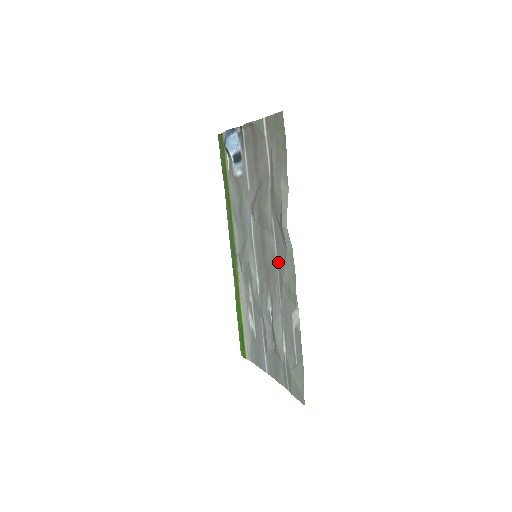
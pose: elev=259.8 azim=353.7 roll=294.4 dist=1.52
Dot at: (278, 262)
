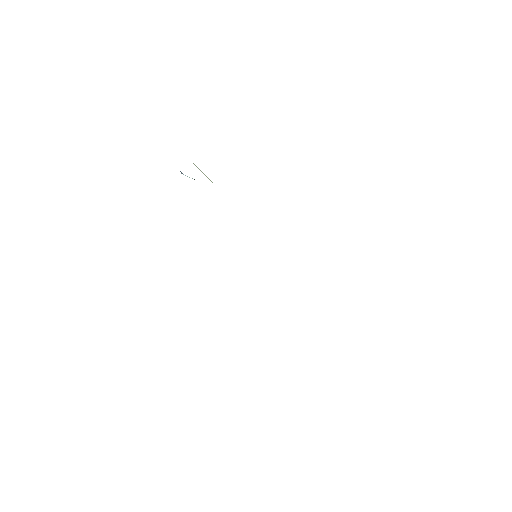
Dot at: occluded
